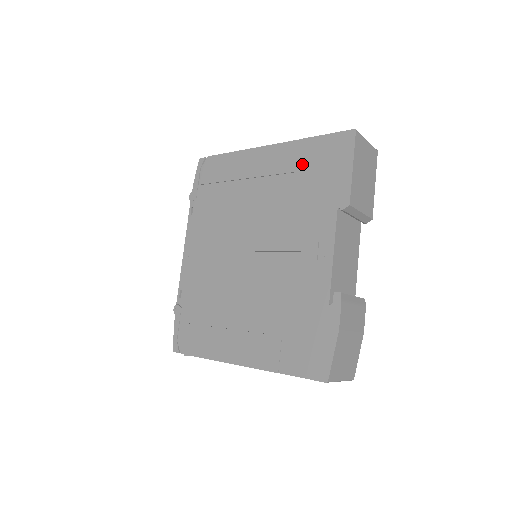
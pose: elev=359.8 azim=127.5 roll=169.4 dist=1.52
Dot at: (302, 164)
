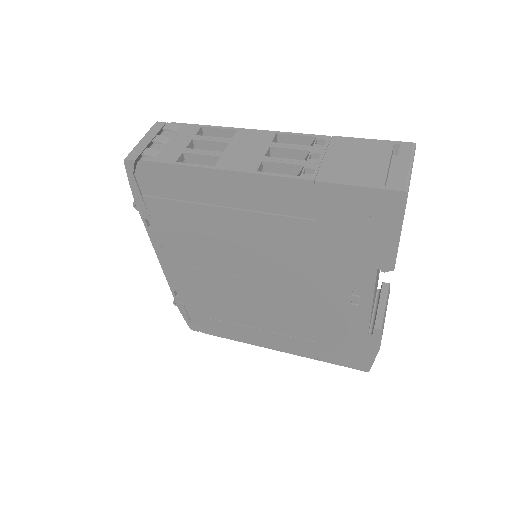
Dot at: (319, 214)
